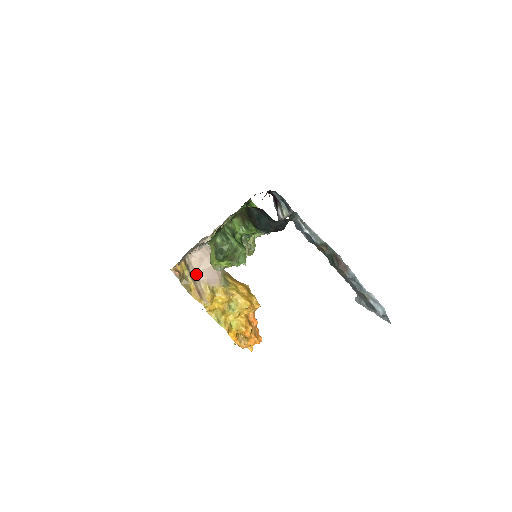
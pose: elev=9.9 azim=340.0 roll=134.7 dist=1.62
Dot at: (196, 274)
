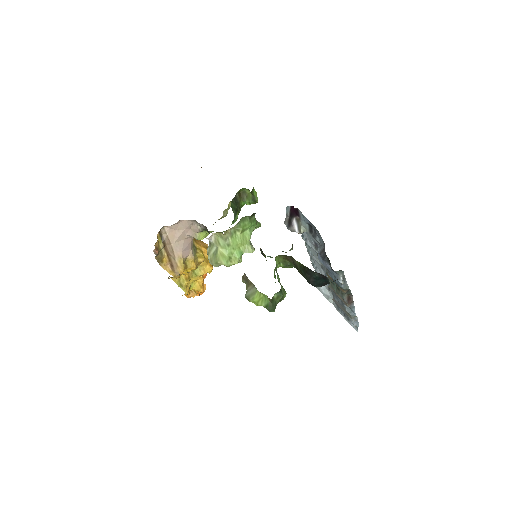
Dot at: (171, 247)
